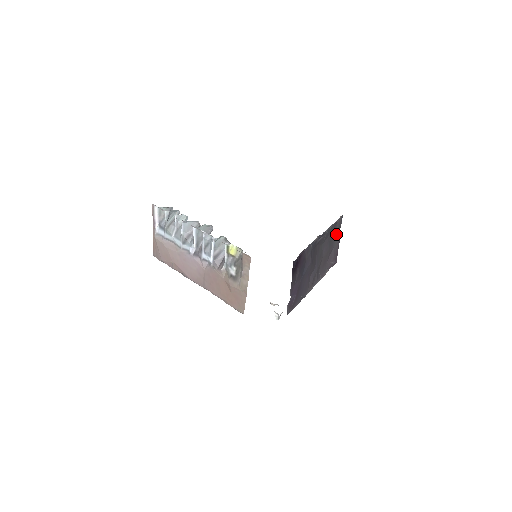
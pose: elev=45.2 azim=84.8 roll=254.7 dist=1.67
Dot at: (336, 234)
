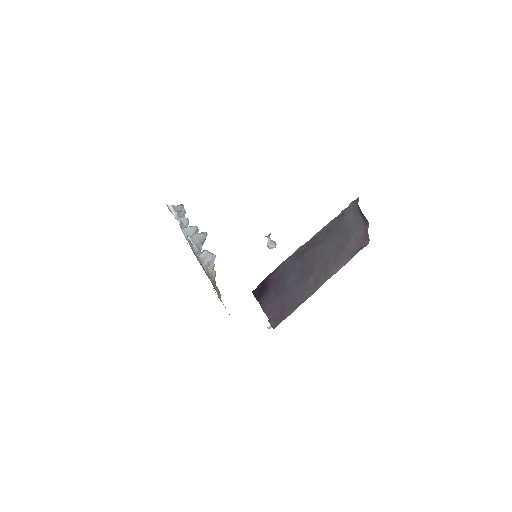
Dot at: (351, 221)
